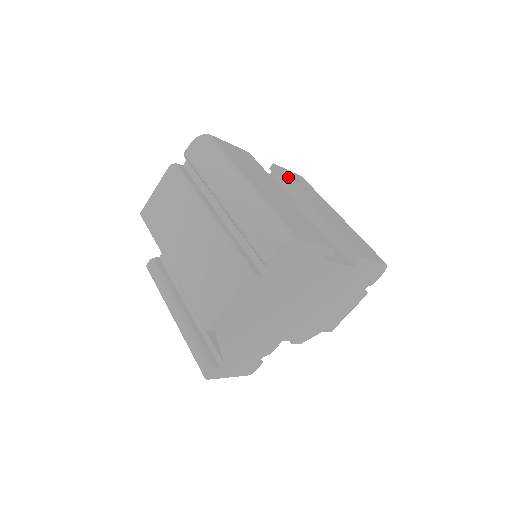
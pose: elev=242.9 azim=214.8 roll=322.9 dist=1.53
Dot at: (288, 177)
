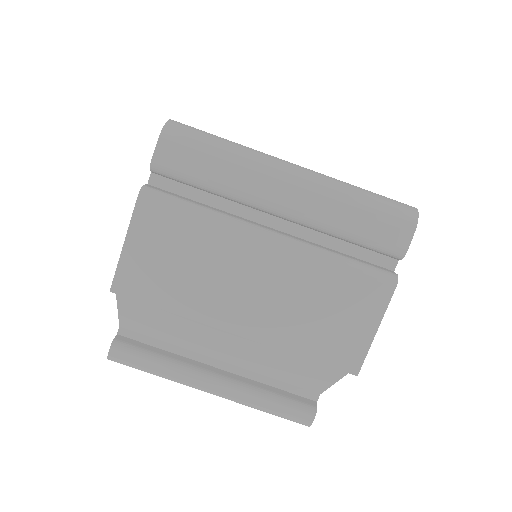
Dot at: occluded
